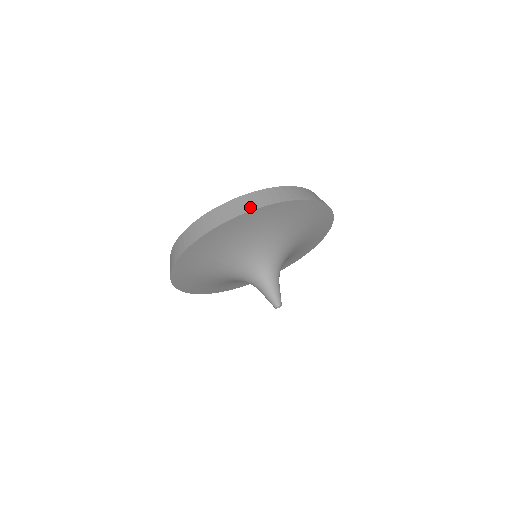
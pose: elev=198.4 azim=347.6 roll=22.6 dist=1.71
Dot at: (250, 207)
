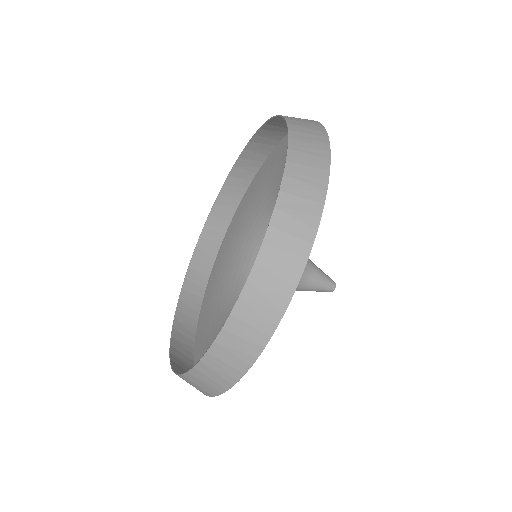
Dot at: (303, 243)
